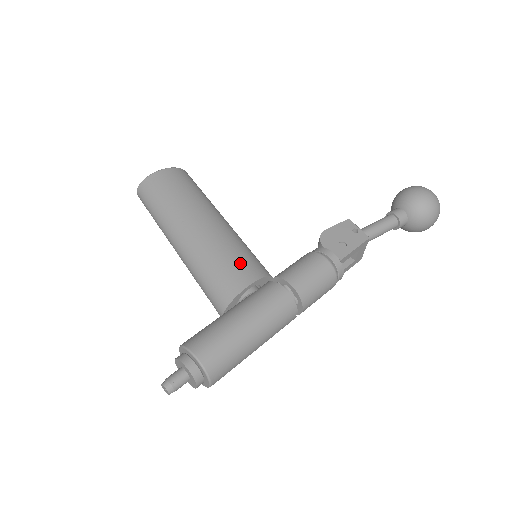
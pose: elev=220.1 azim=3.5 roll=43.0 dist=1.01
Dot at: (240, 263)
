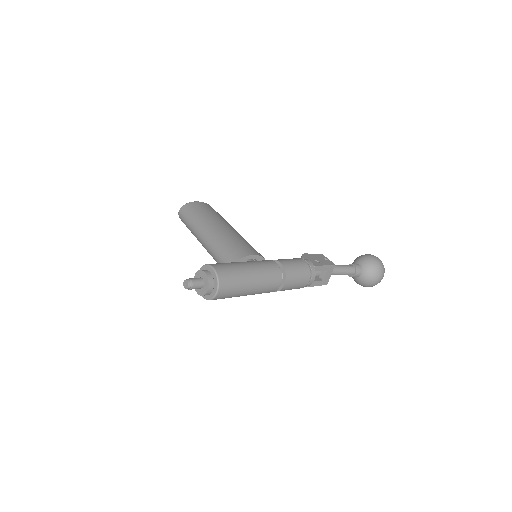
Dot at: (248, 246)
